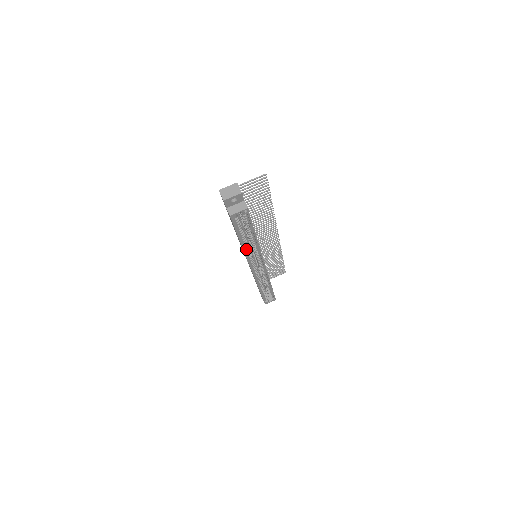
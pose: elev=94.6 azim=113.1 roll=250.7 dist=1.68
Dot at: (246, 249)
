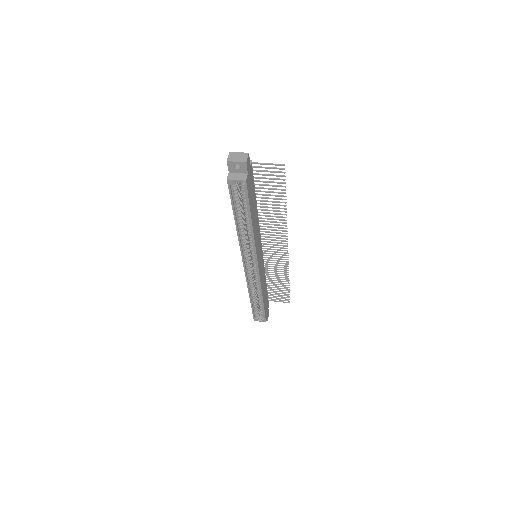
Dot at: (241, 234)
